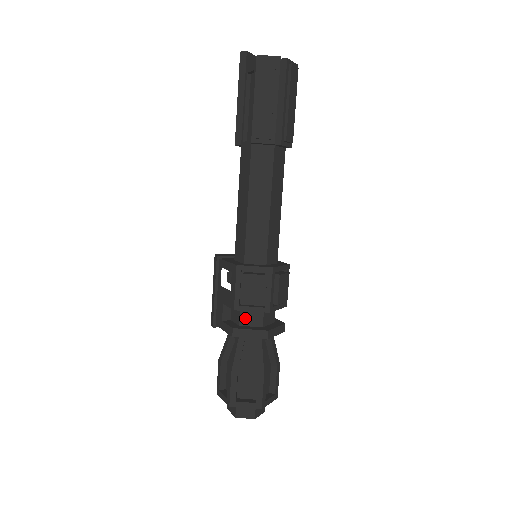
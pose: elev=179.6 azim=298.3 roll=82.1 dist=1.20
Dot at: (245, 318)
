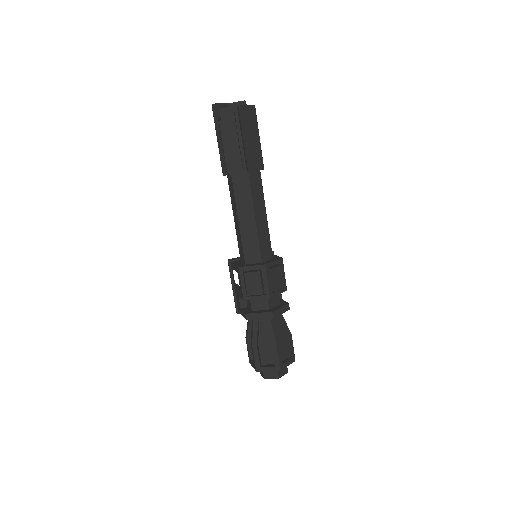
Dot at: (255, 305)
